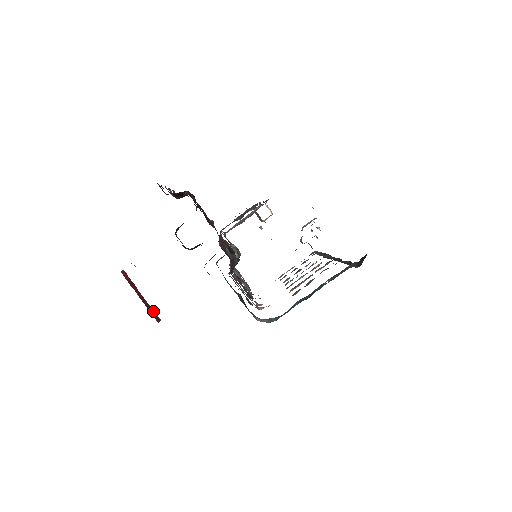
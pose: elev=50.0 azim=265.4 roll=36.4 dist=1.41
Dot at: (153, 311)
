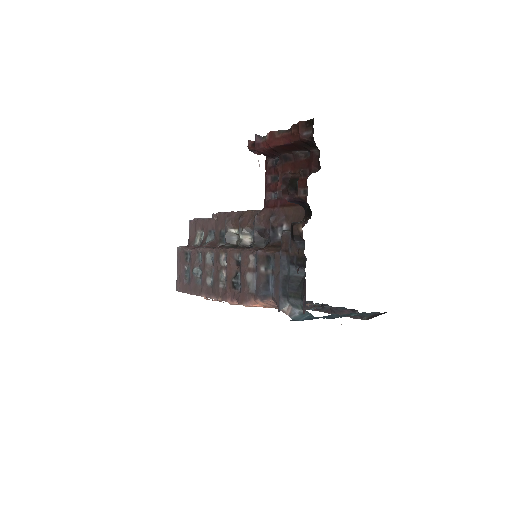
Dot at: occluded
